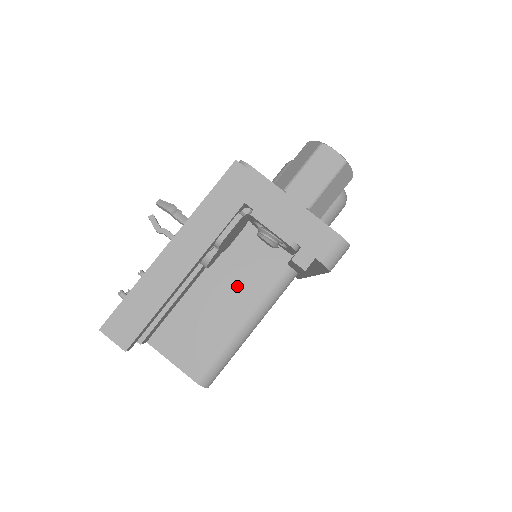
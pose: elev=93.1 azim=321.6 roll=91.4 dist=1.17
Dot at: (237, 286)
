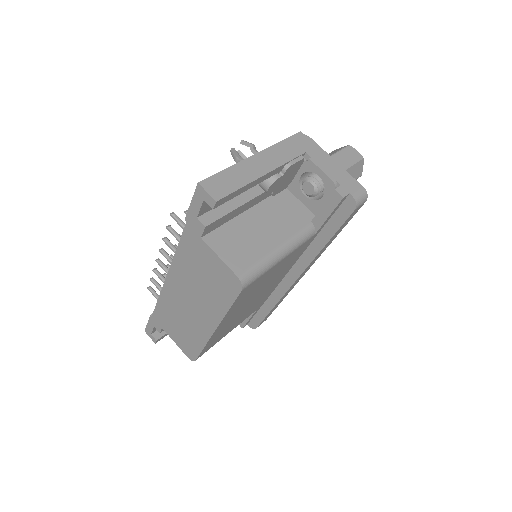
Dot at: (275, 223)
